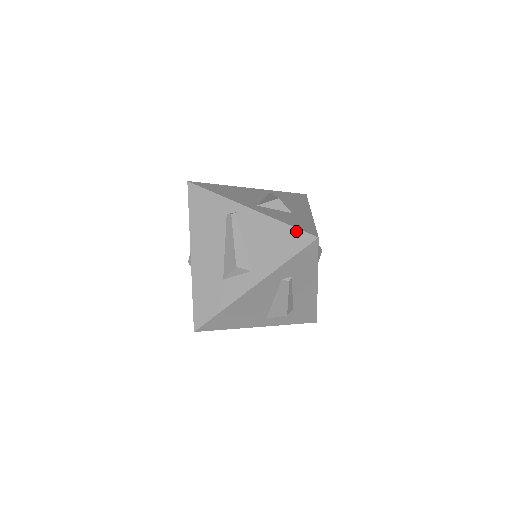
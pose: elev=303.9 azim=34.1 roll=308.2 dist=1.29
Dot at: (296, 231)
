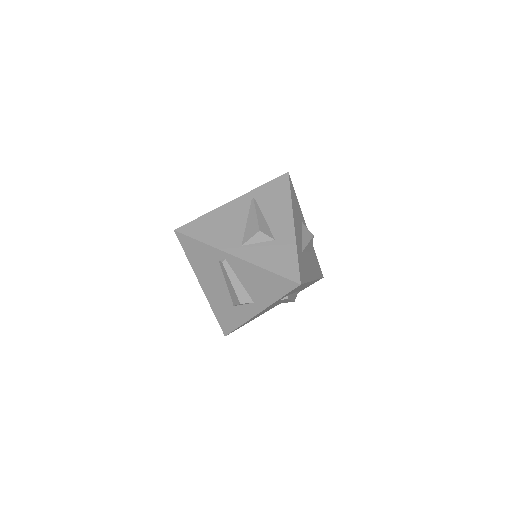
Dot at: (281, 278)
